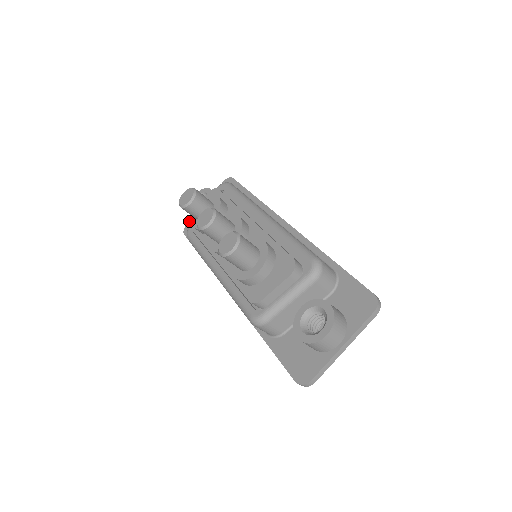
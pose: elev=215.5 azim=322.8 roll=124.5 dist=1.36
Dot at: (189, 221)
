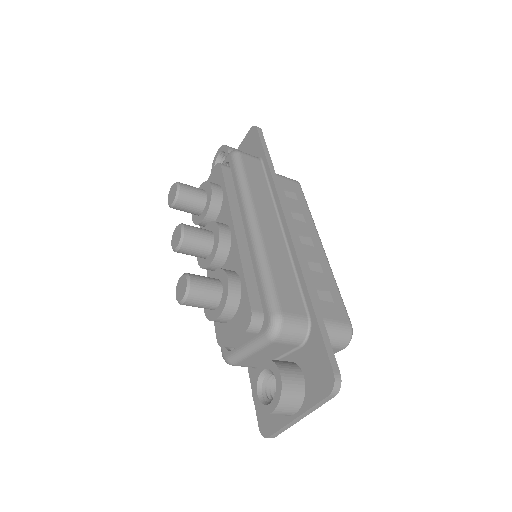
Dot at: occluded
